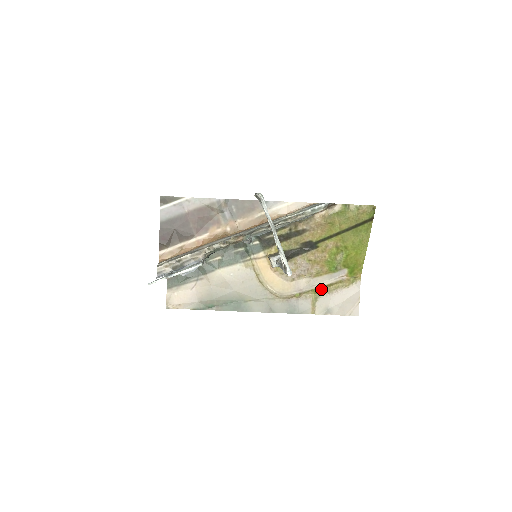
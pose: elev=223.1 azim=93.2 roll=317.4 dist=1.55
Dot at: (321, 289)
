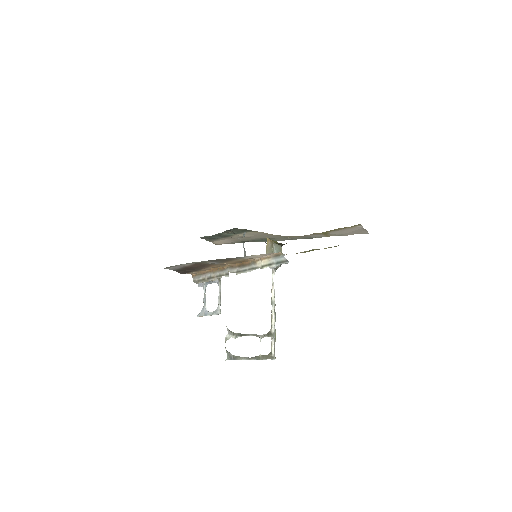
Dot at: (326, 231)
